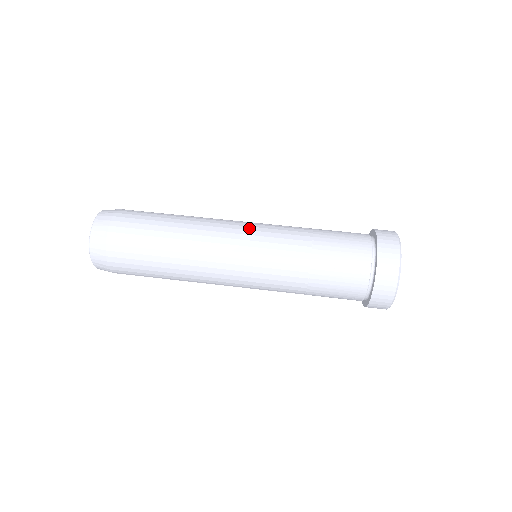
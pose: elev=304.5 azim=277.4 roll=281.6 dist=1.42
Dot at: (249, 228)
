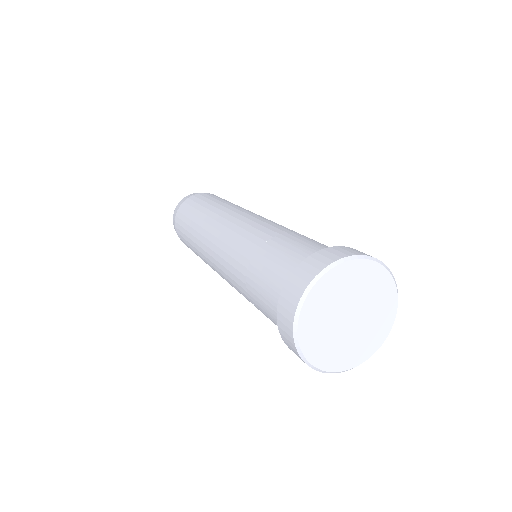
Dot at: (231, 226)
